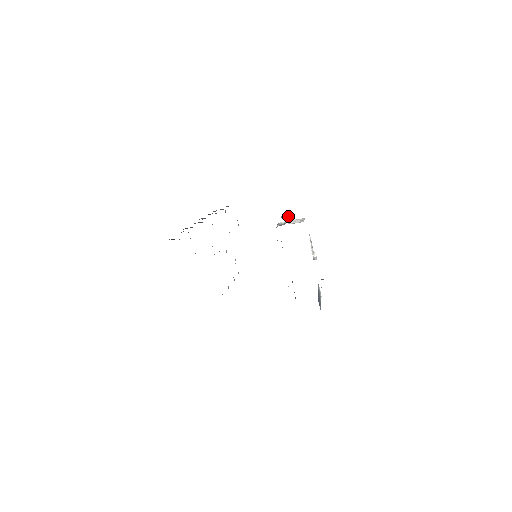
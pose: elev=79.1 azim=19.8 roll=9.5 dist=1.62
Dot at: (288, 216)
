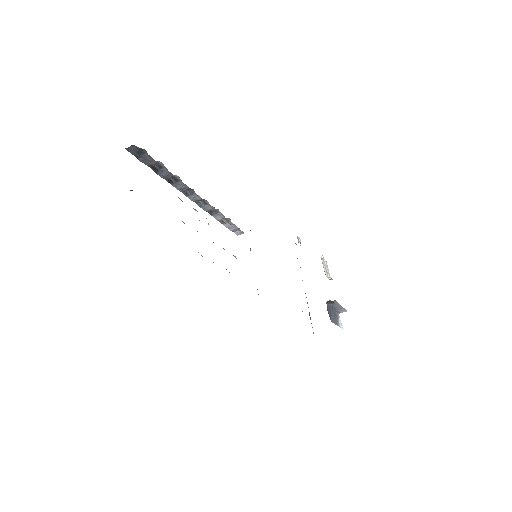
Dot at: (300, 240)
